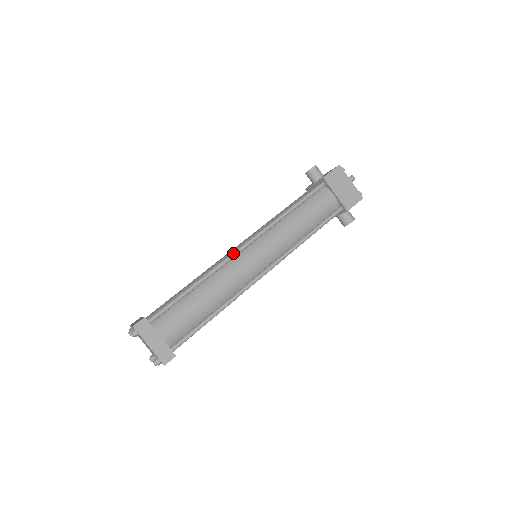
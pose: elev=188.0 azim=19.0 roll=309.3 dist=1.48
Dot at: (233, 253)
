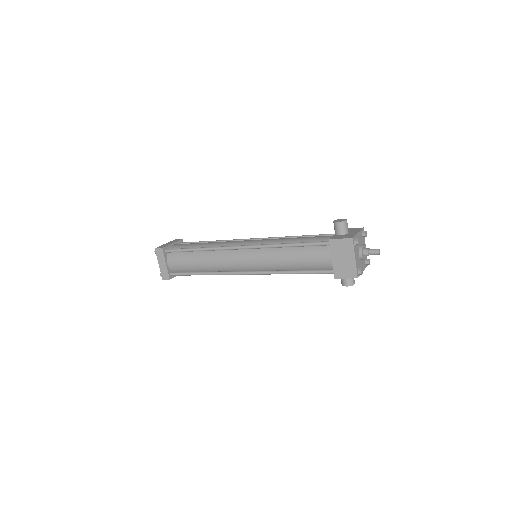
Dot at: (230, 247)
